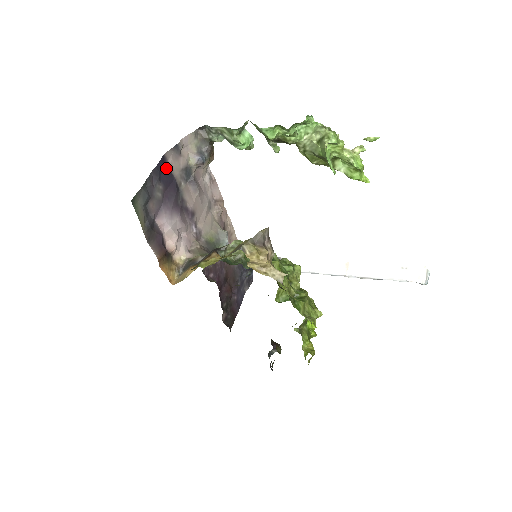
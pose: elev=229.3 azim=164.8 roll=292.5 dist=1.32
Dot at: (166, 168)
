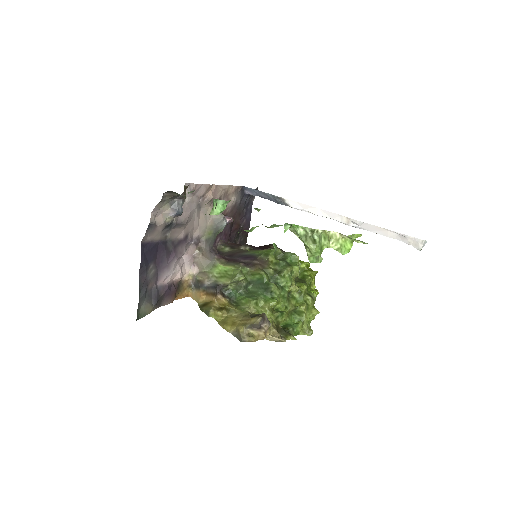
Dot at: (148, 248)
